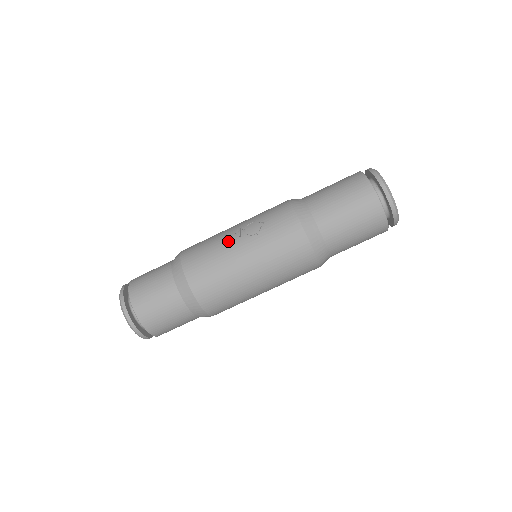
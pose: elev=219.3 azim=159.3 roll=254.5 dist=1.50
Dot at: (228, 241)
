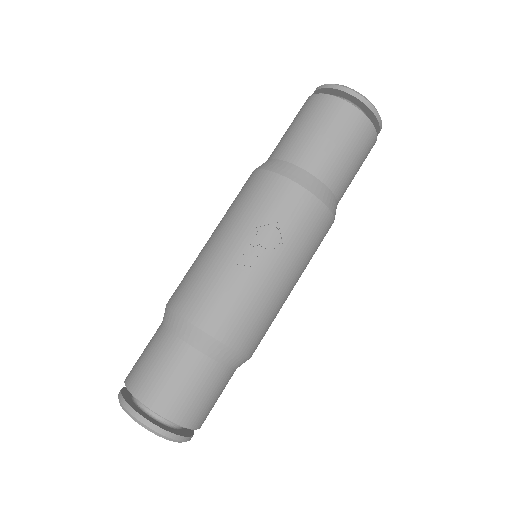
Dot at: (251, 271)
